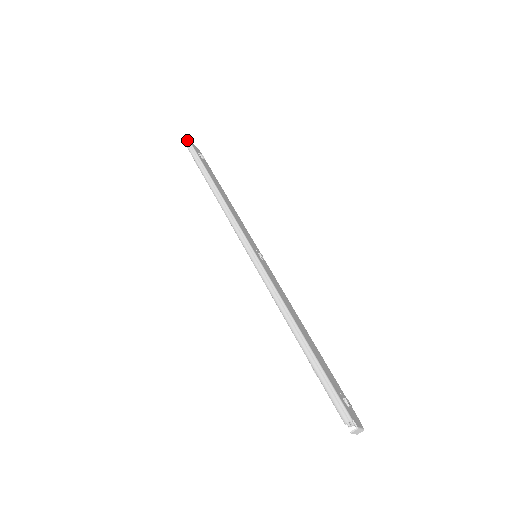
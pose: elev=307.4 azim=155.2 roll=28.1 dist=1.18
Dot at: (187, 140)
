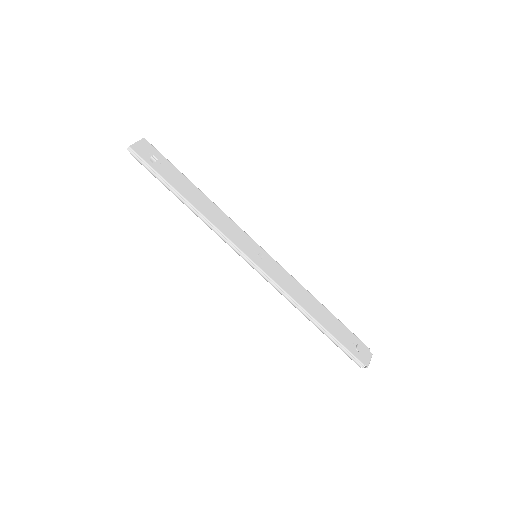
Dot at: (130, 150)
